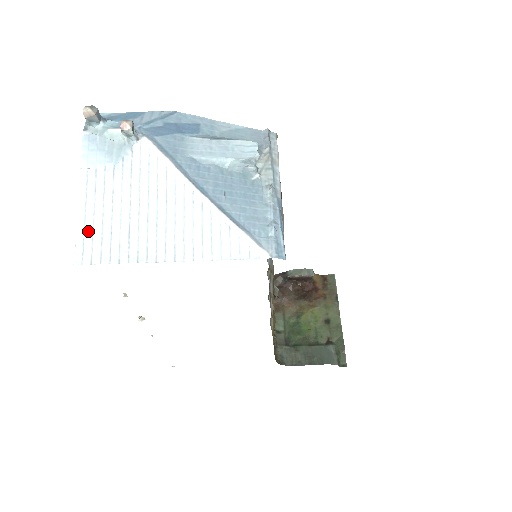
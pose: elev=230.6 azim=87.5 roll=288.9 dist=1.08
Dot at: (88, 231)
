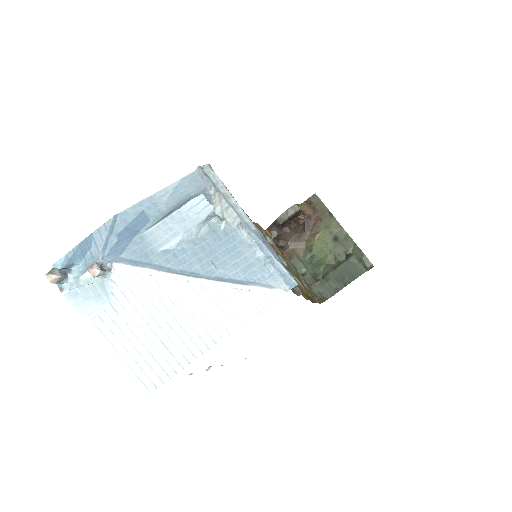
Dot at: (134, 366)
